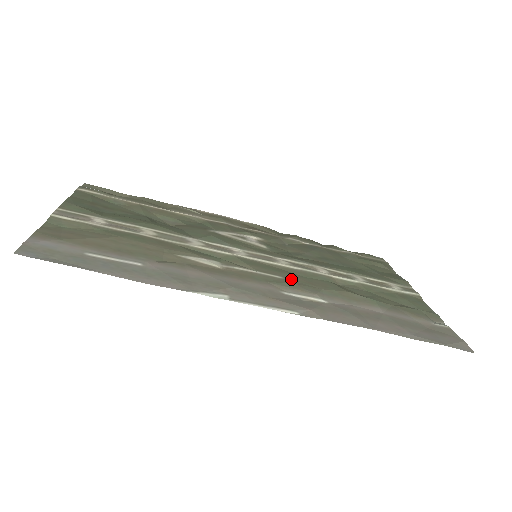
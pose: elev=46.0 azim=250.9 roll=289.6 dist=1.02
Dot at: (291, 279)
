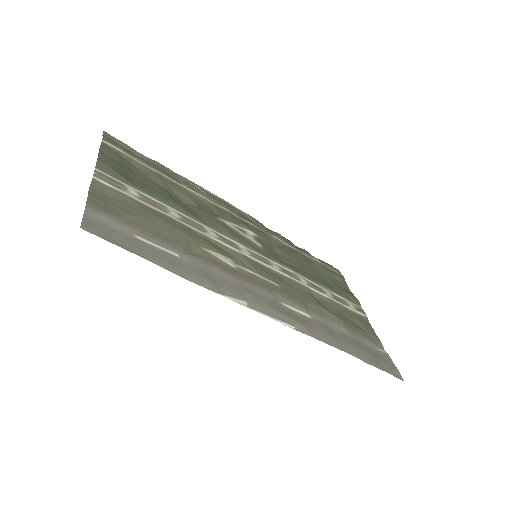
Dot at: (285, 288)
